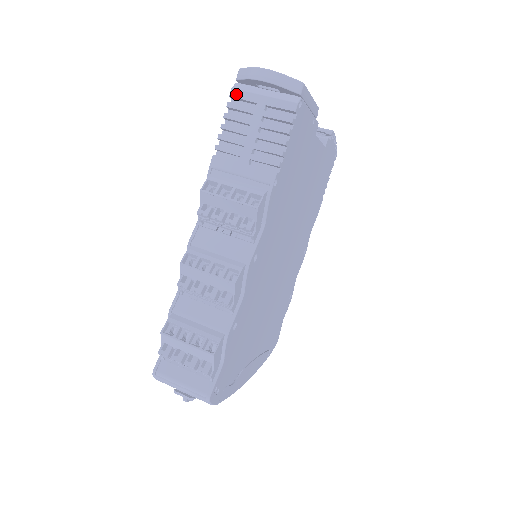
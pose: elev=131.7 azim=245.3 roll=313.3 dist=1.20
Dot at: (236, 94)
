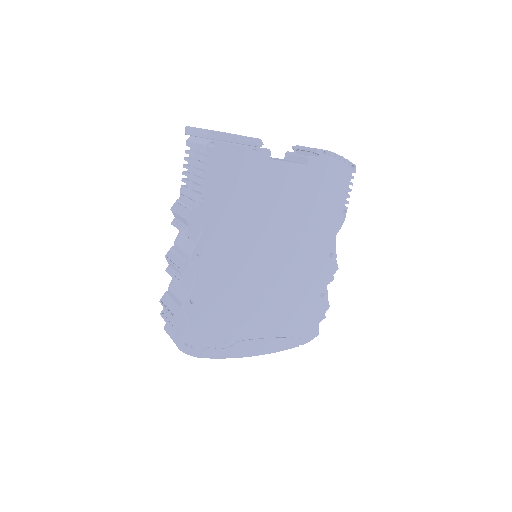
Dot at: (187, 144)
